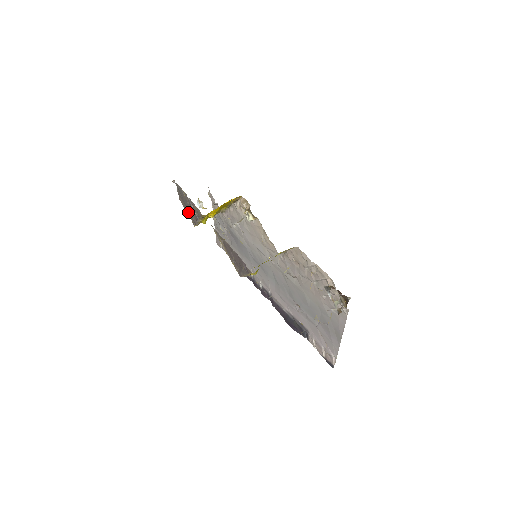
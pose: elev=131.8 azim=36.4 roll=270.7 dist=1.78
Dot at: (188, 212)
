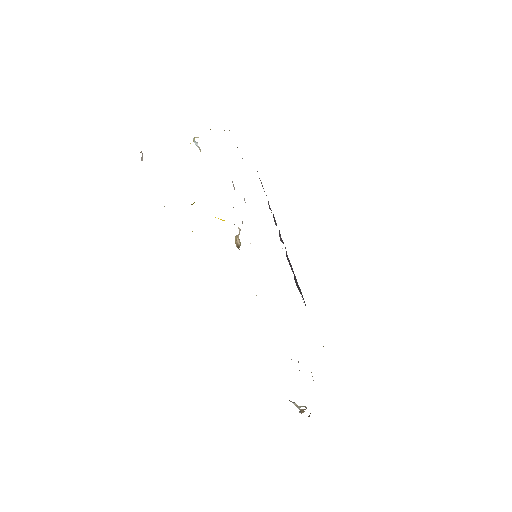
Dot at: occluded
